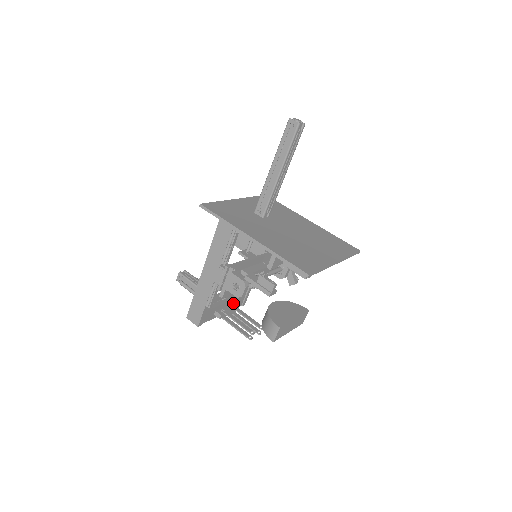
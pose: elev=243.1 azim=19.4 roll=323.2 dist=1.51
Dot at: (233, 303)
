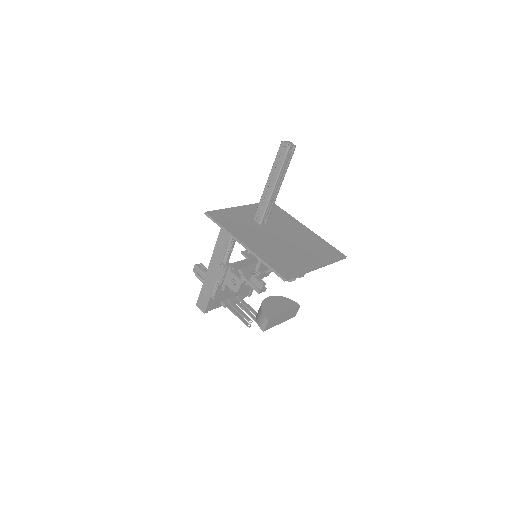
Dot at: (239, 294)
